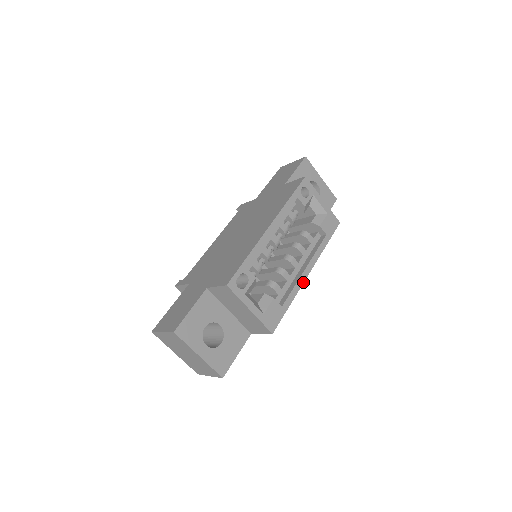
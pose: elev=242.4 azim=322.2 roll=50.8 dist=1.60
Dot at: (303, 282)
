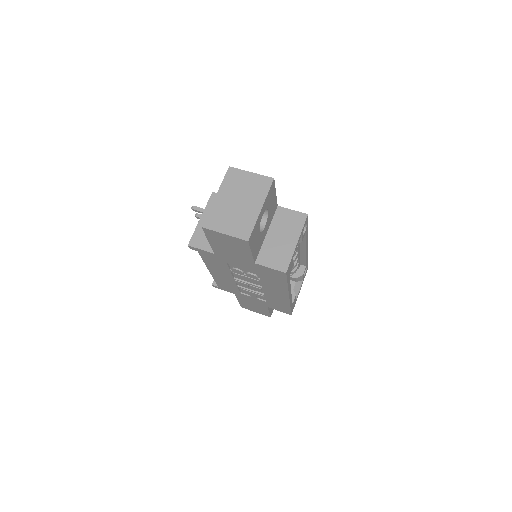
Dot at: (289, 293)
